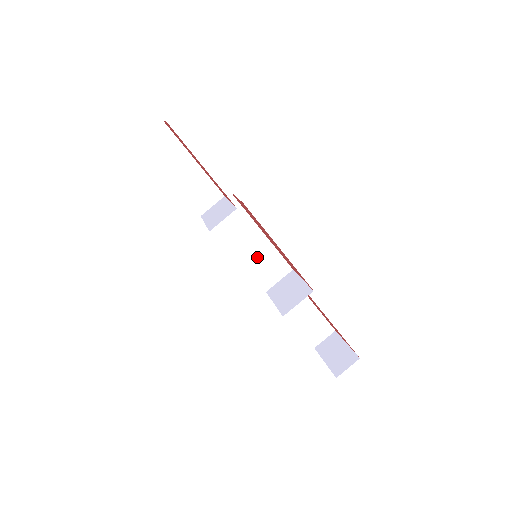
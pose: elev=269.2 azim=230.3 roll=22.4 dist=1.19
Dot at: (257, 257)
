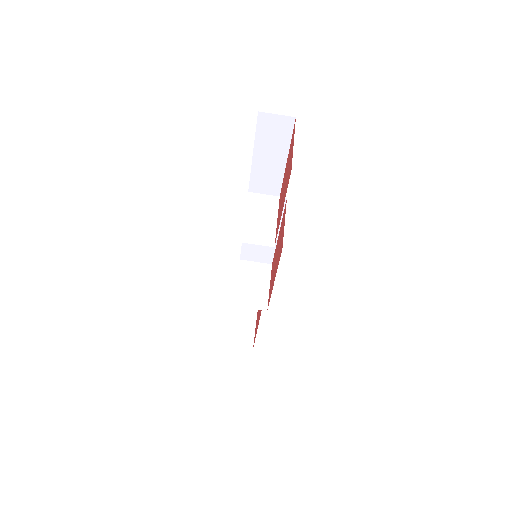
Dot at: occluded
